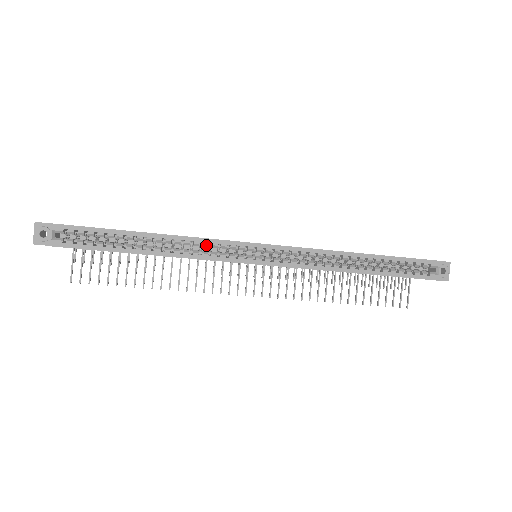
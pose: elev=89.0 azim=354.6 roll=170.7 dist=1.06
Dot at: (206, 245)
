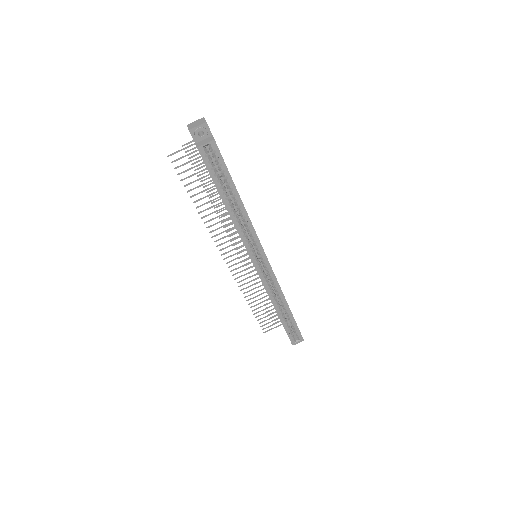
Dot at: (252, 235)
